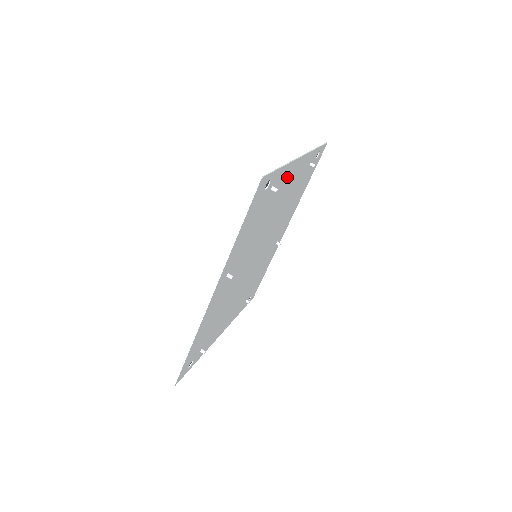
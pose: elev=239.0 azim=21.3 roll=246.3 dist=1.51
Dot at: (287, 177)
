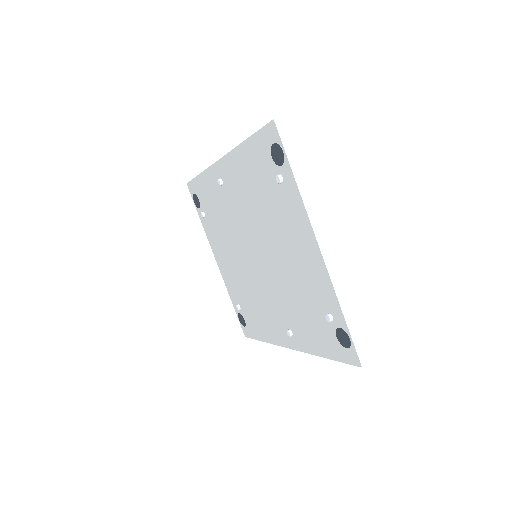
Dot at: (316, 272)
